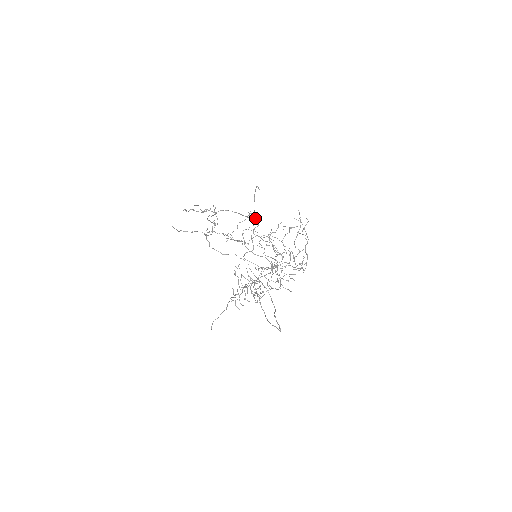
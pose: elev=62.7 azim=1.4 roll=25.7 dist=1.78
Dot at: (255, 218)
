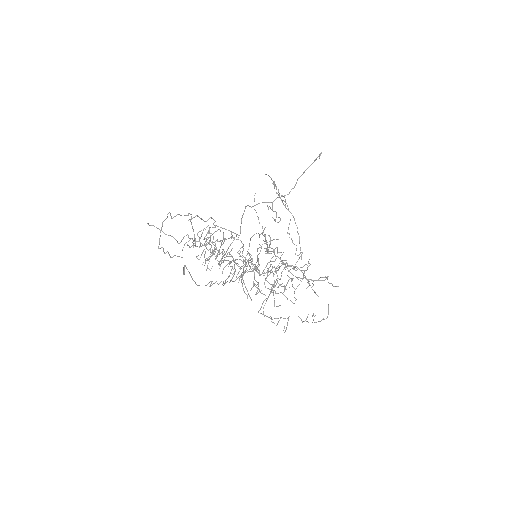
Dot at: occluded
